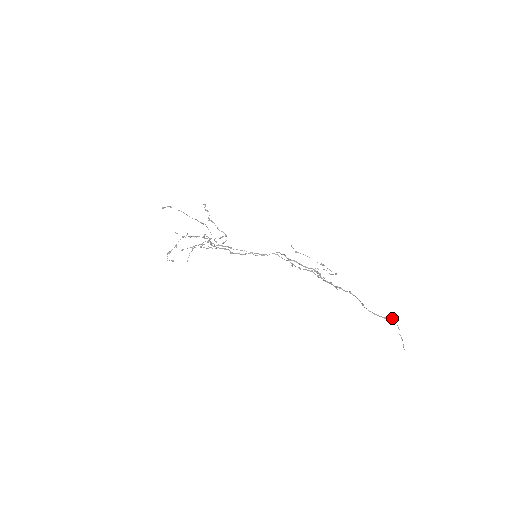
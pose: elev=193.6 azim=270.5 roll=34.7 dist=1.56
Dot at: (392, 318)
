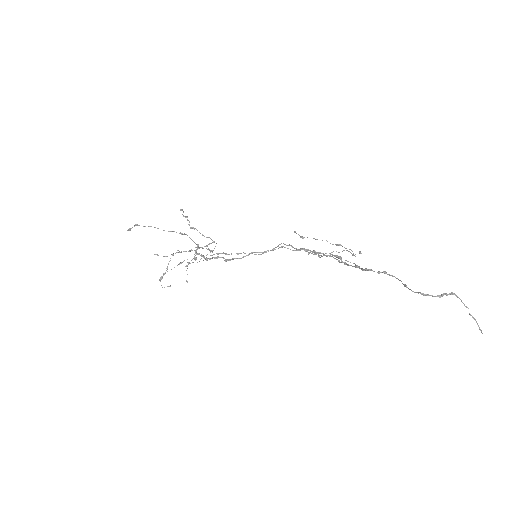
Dot at: (452, 294)
